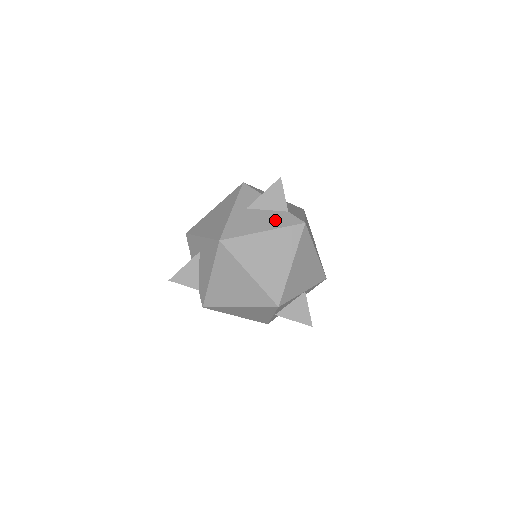
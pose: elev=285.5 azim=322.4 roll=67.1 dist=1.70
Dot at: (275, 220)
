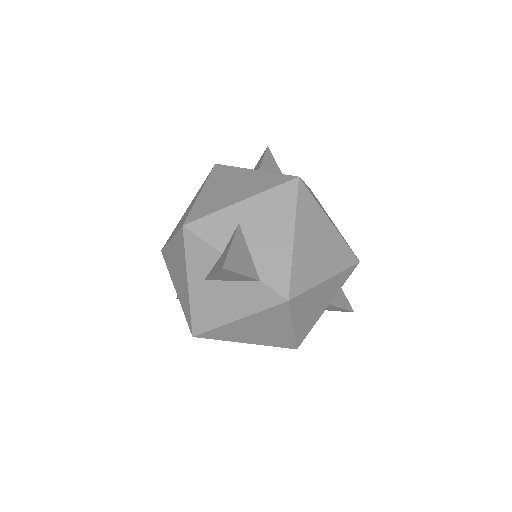
Dot at: (246, 299)
